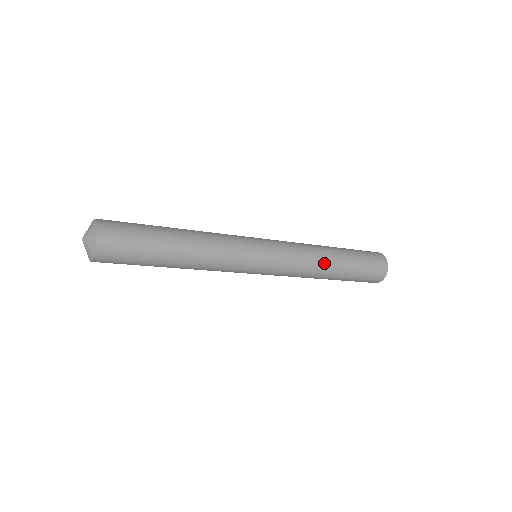
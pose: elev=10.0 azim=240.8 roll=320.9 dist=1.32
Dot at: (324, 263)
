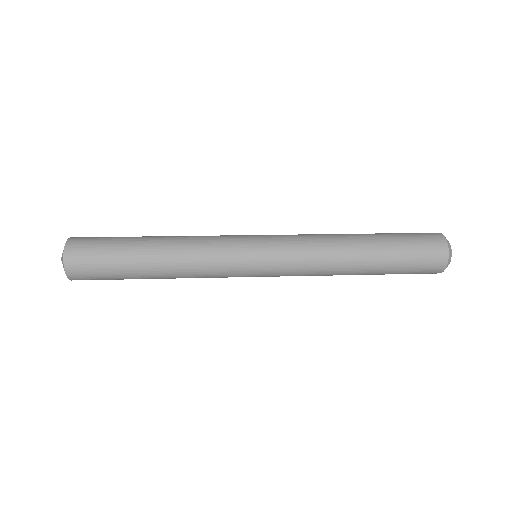
Dot at: (343, 259)
